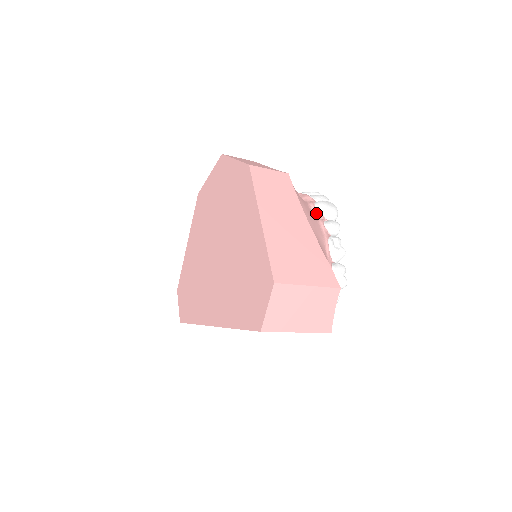
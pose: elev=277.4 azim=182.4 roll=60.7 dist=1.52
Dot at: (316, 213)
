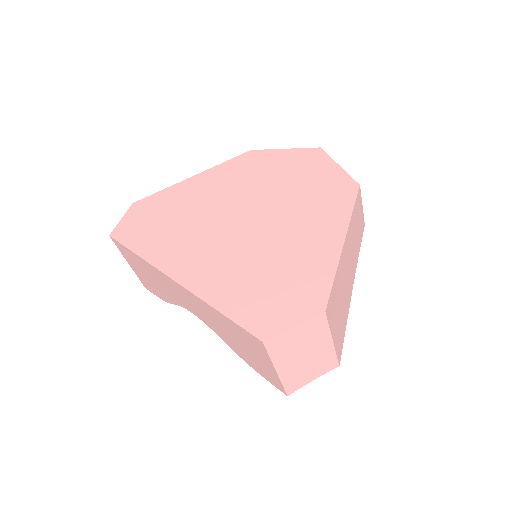
Dot at: occluded
